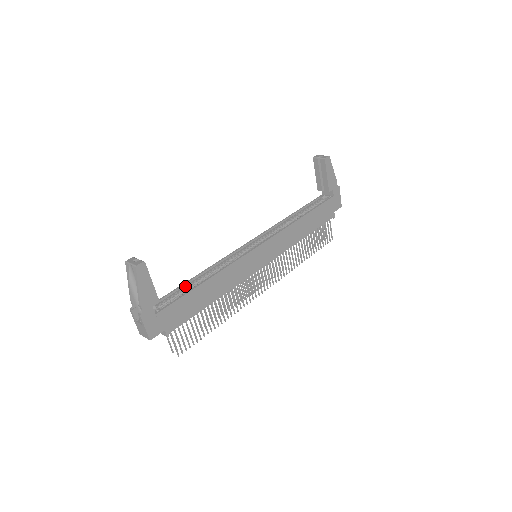
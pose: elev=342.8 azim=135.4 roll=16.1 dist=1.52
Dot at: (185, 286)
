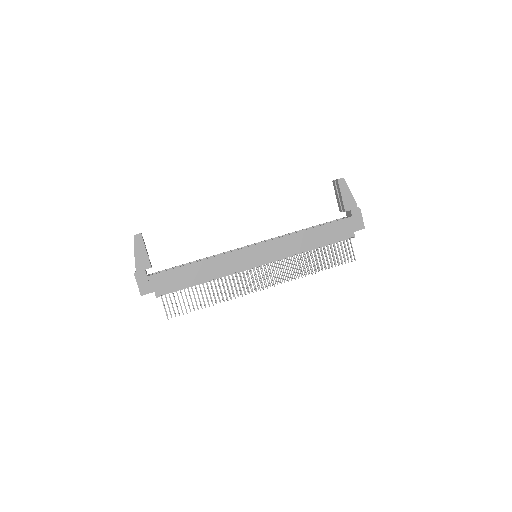
Dot at: occluded
